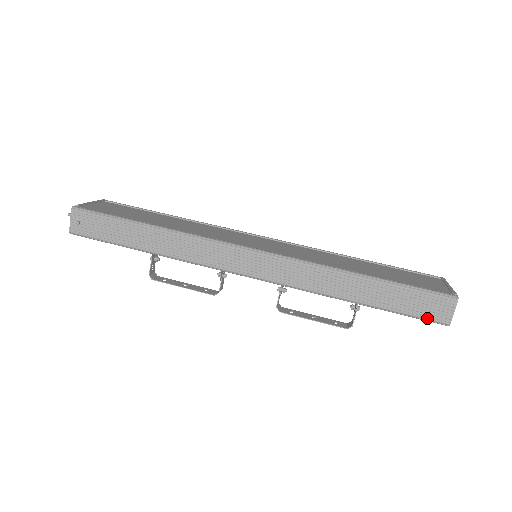
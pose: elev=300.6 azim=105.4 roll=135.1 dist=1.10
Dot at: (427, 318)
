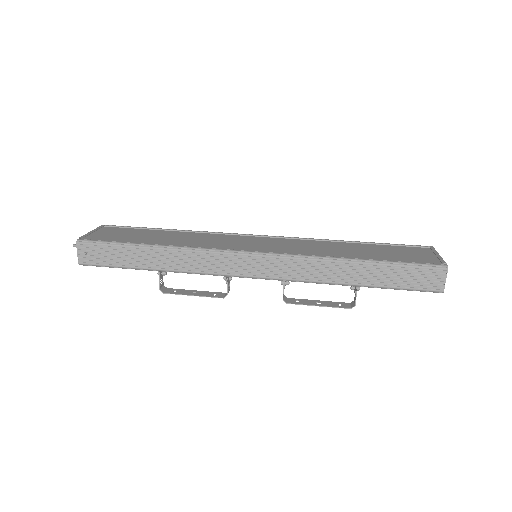
Dot at: (422, 289)
